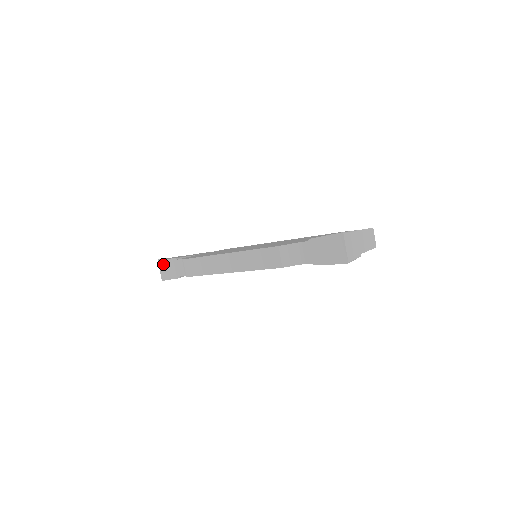
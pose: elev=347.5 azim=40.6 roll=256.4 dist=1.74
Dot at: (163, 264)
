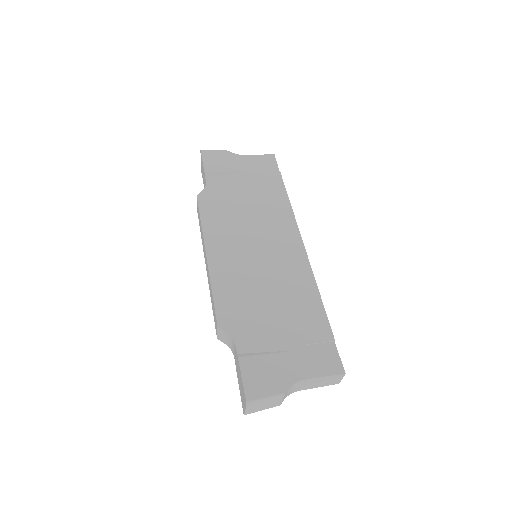
Dot at: (201, 160)
